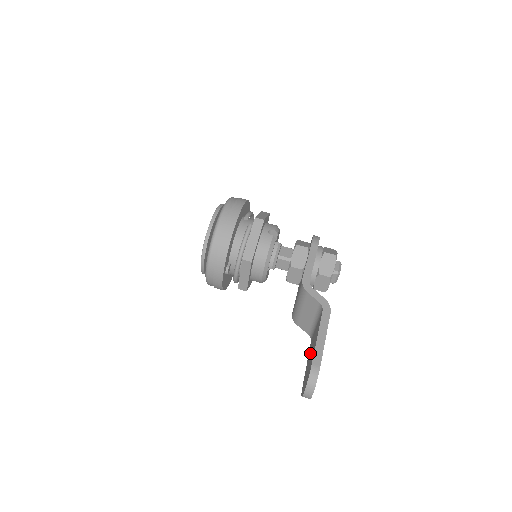
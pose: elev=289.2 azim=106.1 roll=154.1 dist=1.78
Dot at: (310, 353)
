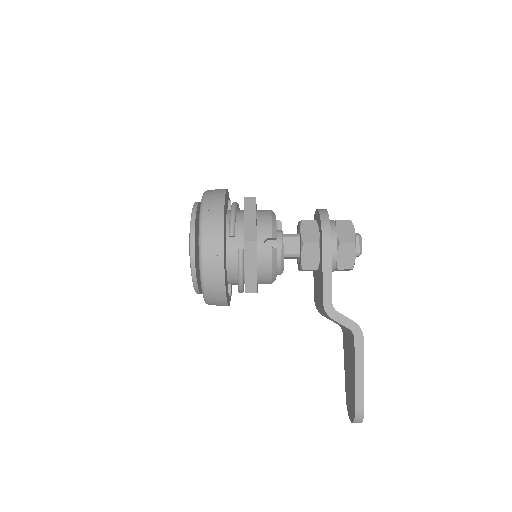
Dot at: (347, 365)
